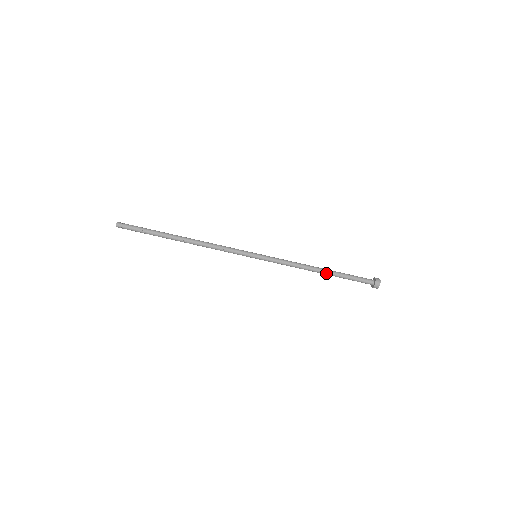
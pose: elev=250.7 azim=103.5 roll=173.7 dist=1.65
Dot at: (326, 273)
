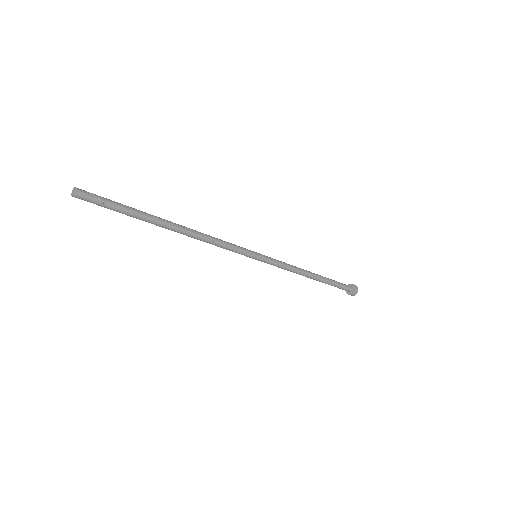
Dot at: occluded
